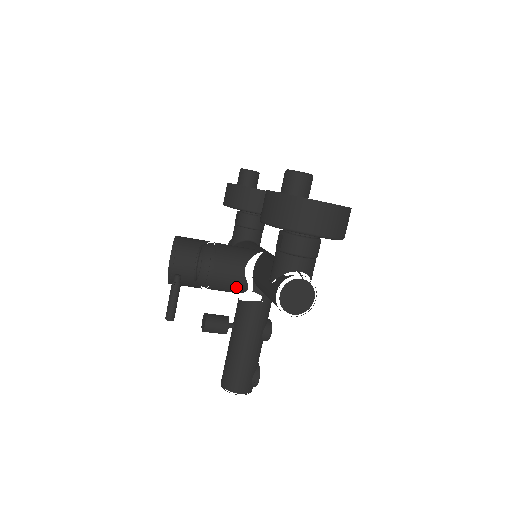
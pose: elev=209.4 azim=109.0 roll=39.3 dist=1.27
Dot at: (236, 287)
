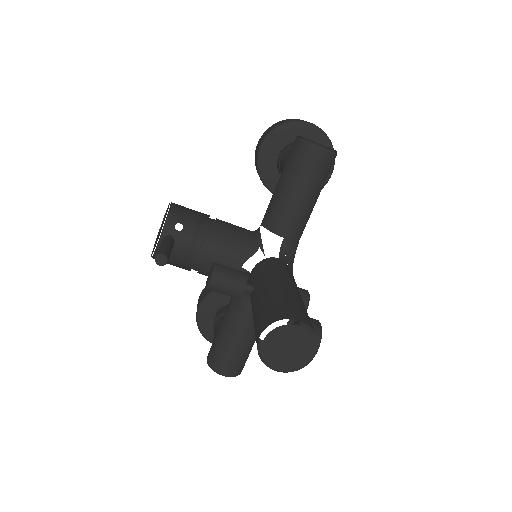
Dot at: (245, 240)
